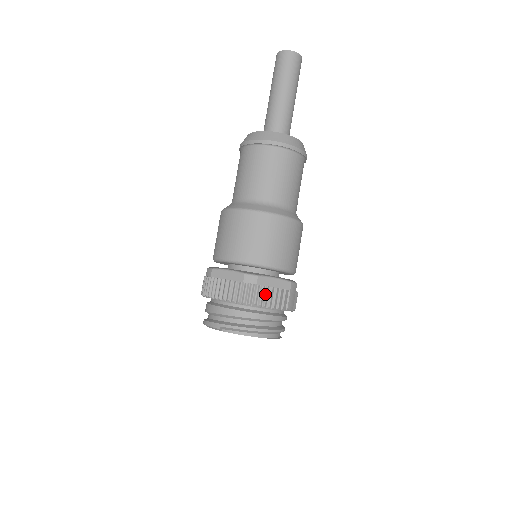
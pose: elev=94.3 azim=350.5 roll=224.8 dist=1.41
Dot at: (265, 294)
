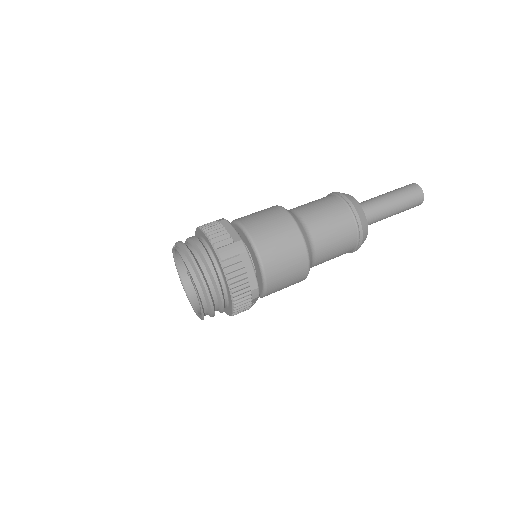
Dot at: (215, 227)
